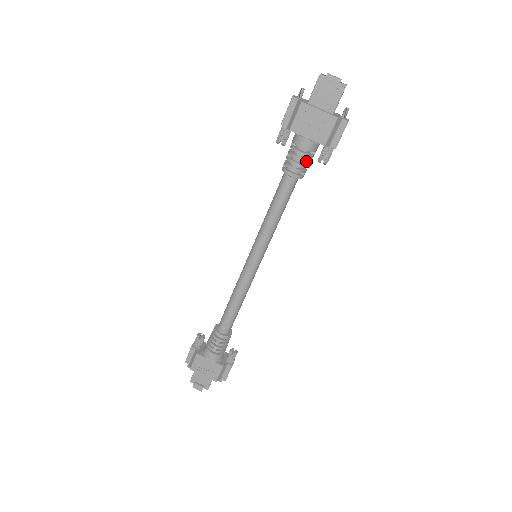
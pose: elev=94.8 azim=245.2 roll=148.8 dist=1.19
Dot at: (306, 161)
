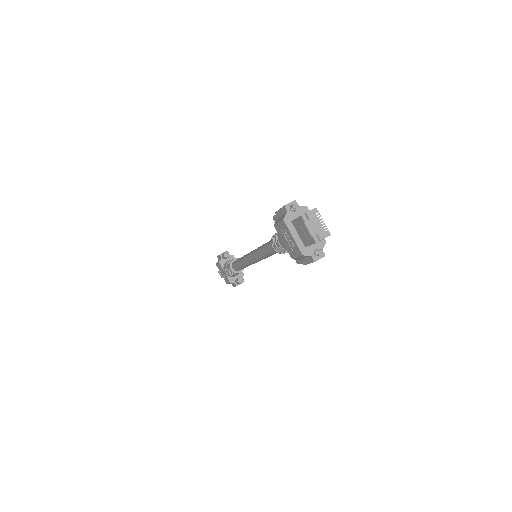
Dot at: (283, 251)
